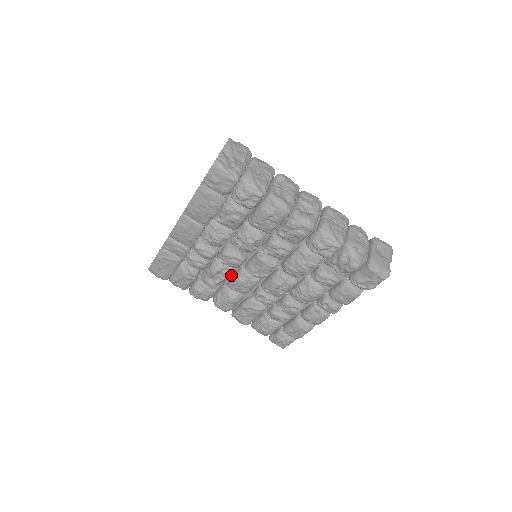
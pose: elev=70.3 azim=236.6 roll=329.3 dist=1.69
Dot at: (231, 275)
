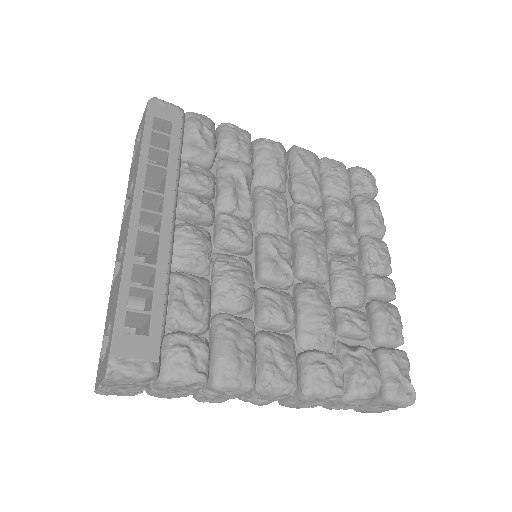
Dot at: occluded
